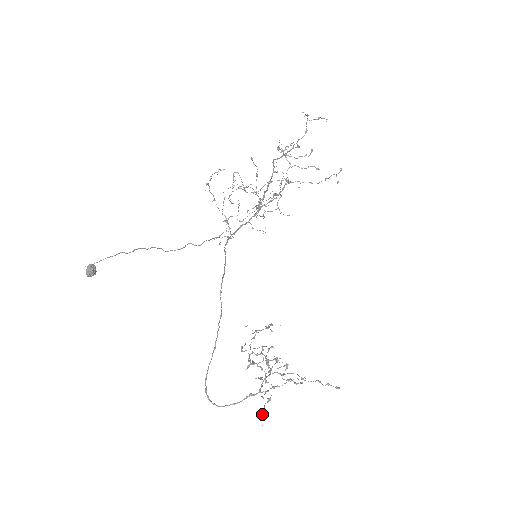
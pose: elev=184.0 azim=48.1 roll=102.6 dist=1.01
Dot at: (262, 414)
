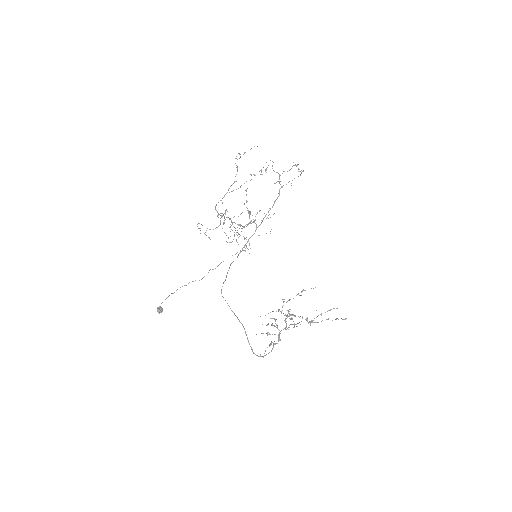
Dot at: occluded
